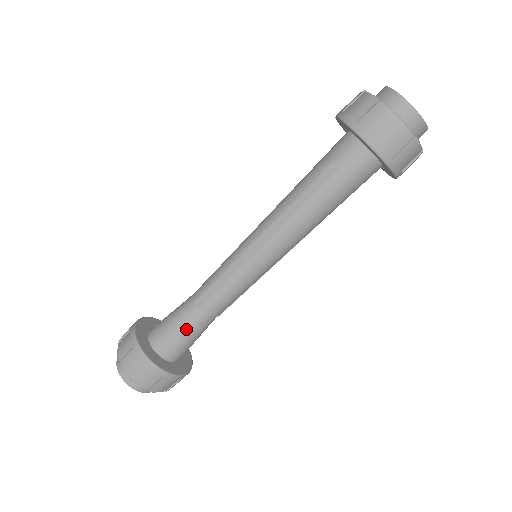
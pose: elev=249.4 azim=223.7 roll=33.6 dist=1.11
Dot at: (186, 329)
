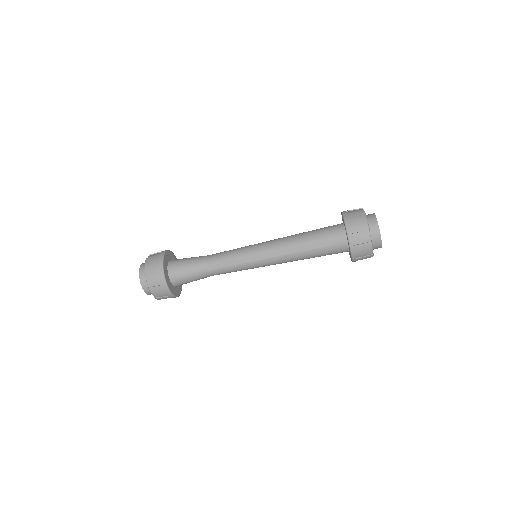
Dot at: (195, 276)
